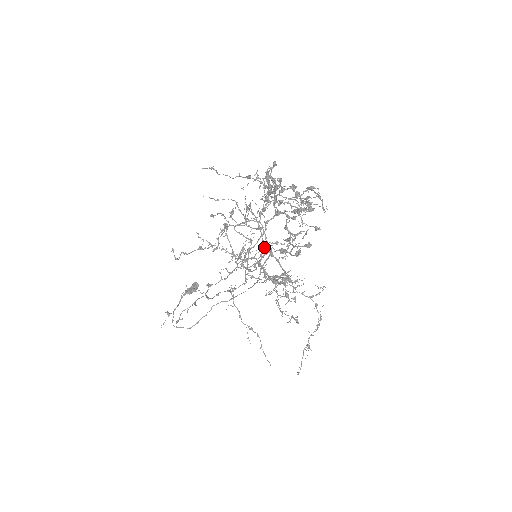
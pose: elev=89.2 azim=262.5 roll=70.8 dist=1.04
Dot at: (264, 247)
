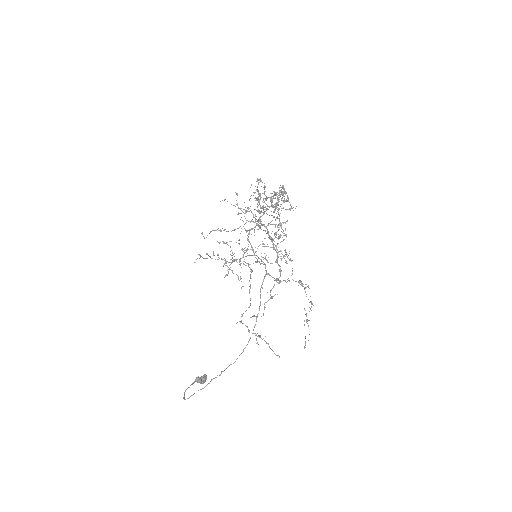
Dot at: (261, 229)
